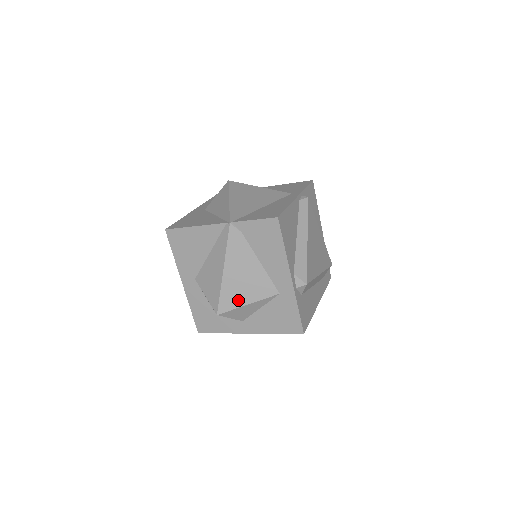
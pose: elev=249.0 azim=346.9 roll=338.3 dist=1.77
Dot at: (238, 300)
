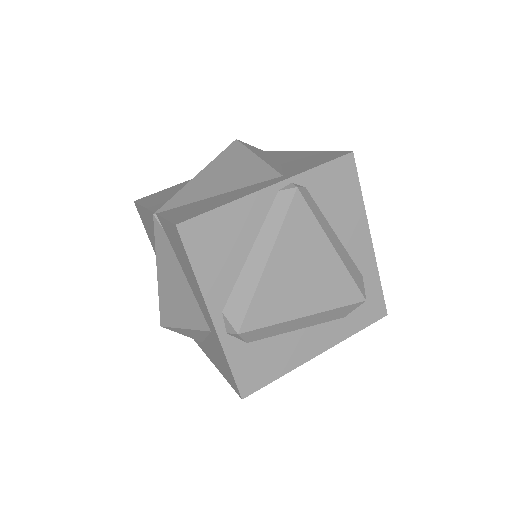
Dot at: (175, 318)
